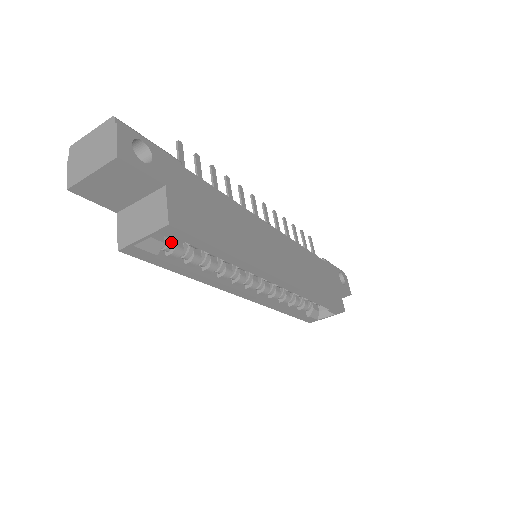
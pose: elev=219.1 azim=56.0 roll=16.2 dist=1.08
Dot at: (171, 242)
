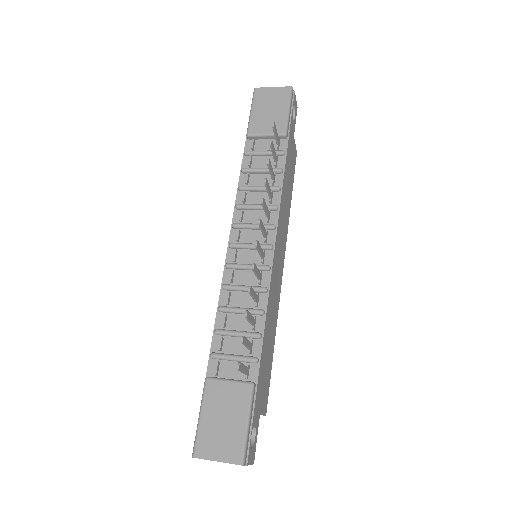
Dot at: occluded
